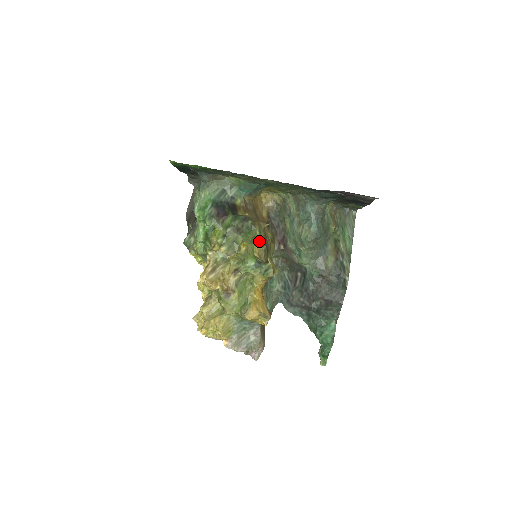
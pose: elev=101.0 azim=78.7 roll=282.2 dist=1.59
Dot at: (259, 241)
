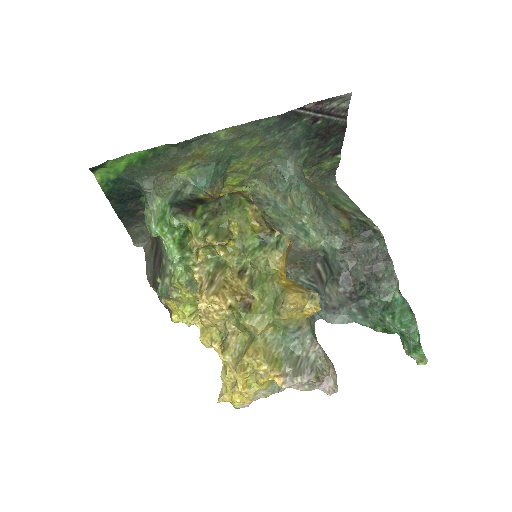
Dot at: (249, 204)
